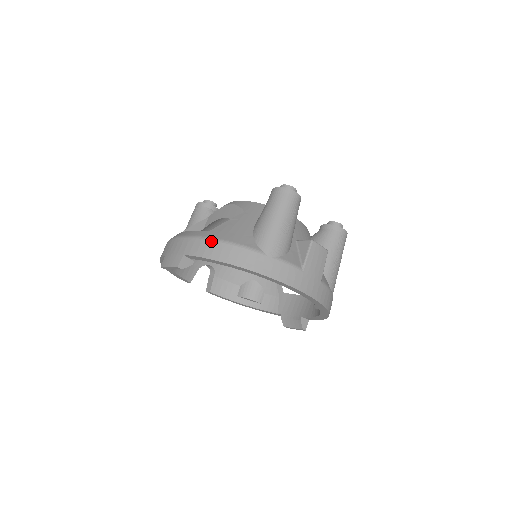
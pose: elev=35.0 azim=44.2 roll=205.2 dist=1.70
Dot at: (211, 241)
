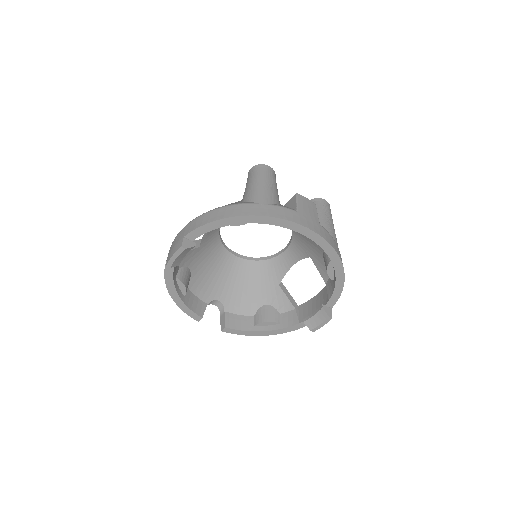
Dot at: (206, 213)
